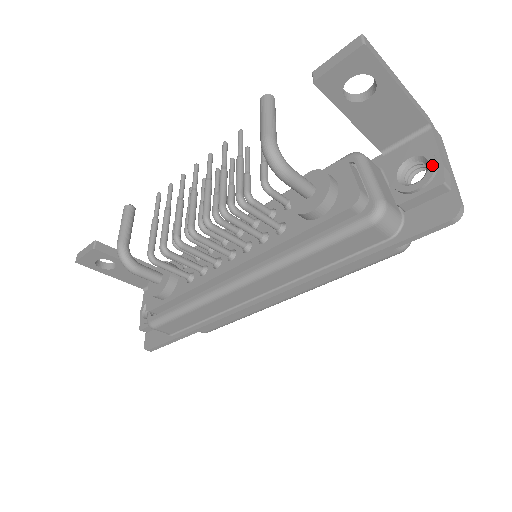
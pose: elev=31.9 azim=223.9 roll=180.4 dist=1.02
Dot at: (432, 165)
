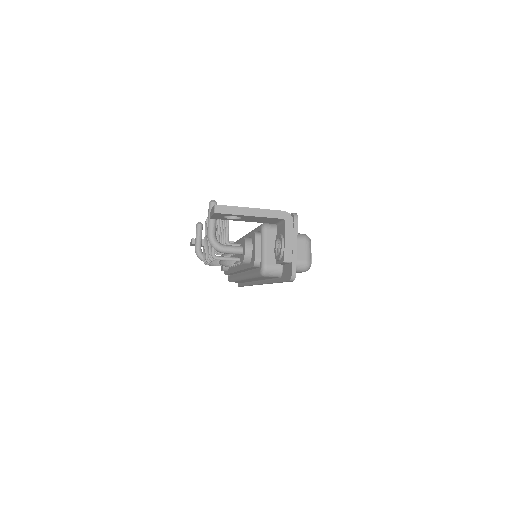
Dot at: (281, 249)
